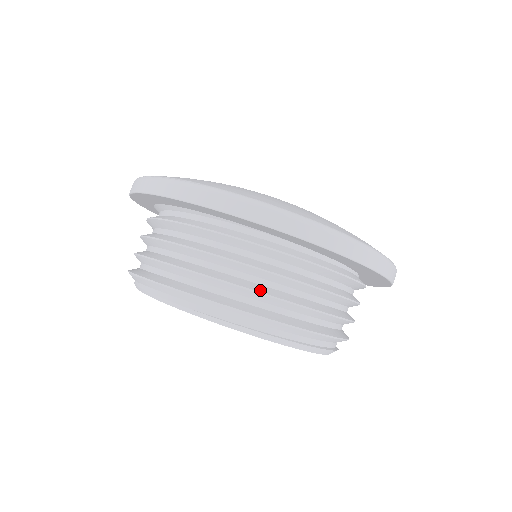
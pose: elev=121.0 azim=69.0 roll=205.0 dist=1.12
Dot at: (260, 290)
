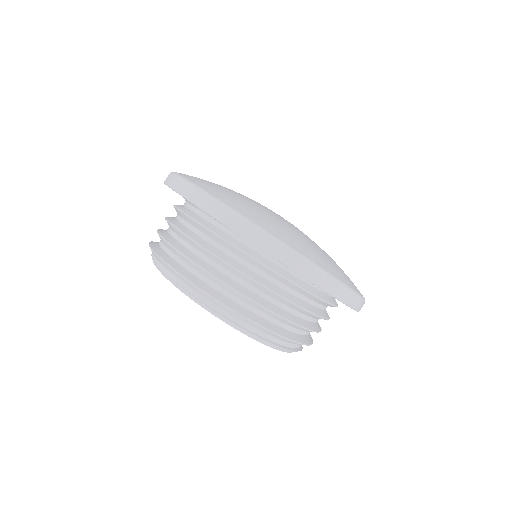
Dot at: (221, 278)
